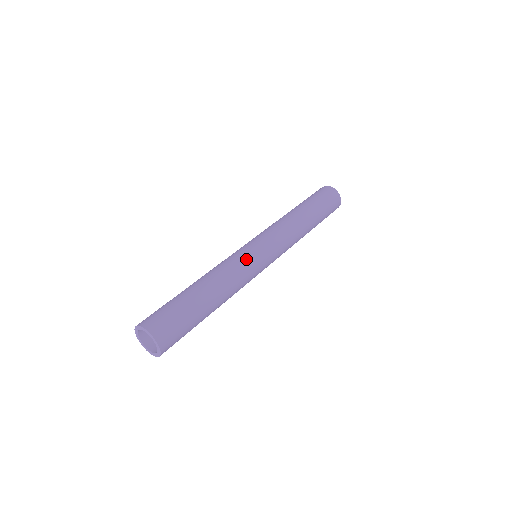
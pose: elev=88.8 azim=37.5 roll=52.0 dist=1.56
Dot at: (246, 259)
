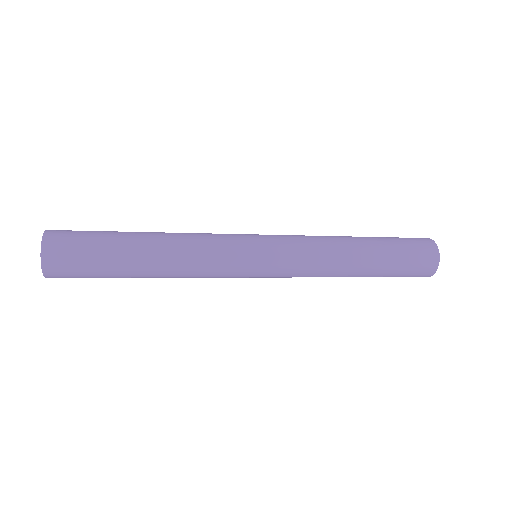
Dot at: (228, 261)
